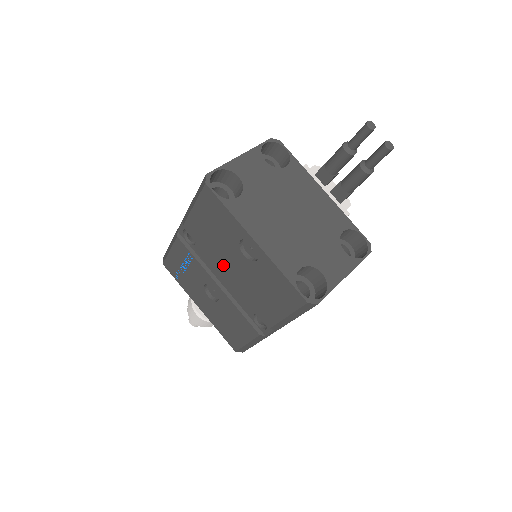
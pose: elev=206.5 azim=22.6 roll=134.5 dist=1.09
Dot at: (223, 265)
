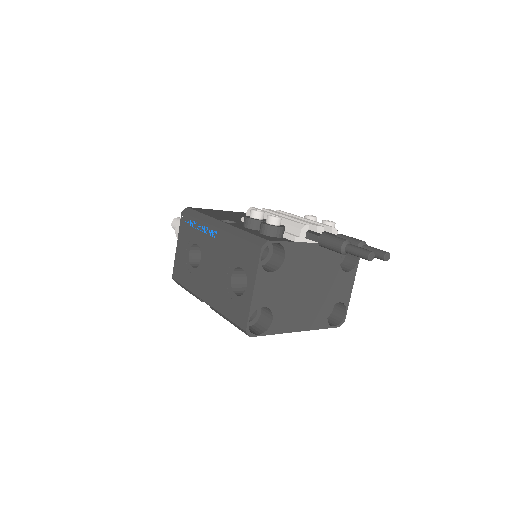
Dot at: occluded
